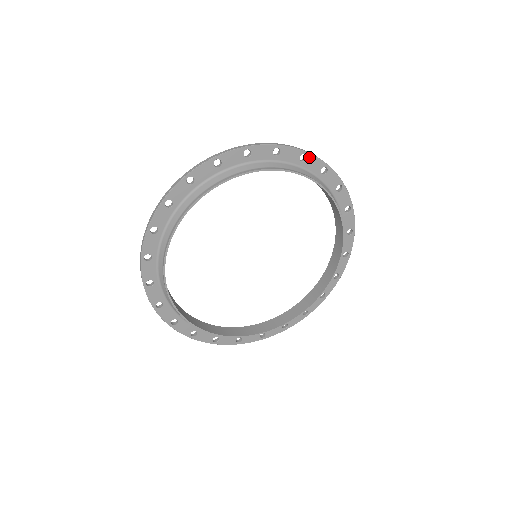
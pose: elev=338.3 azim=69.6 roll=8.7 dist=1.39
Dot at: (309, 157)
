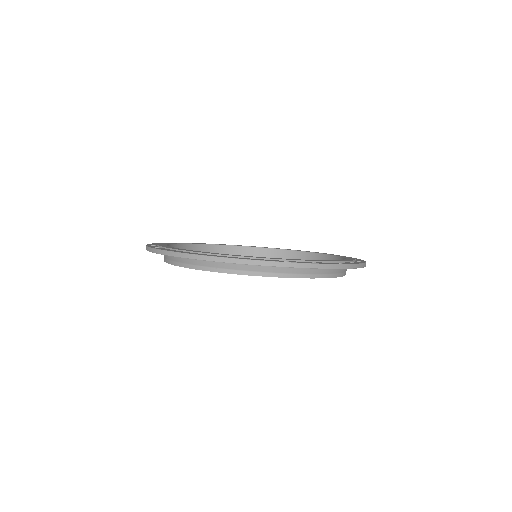
Dot at: (292, 267)
